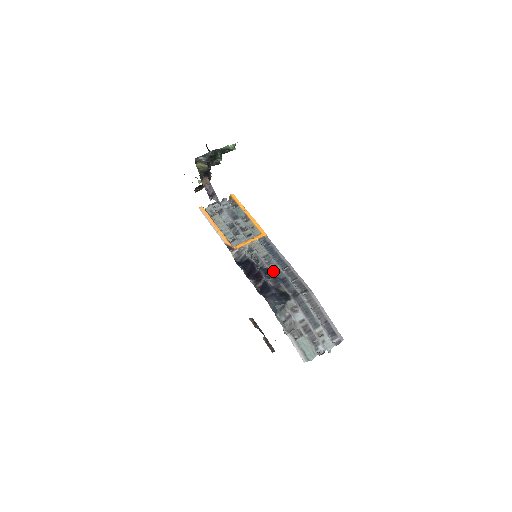
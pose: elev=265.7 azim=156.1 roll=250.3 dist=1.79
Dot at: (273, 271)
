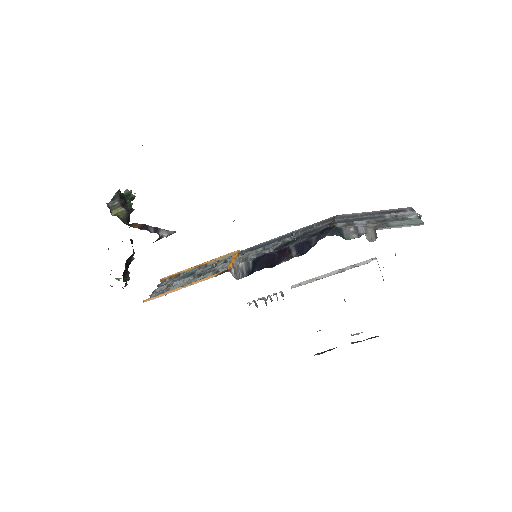
Dot at: (288, 241)
